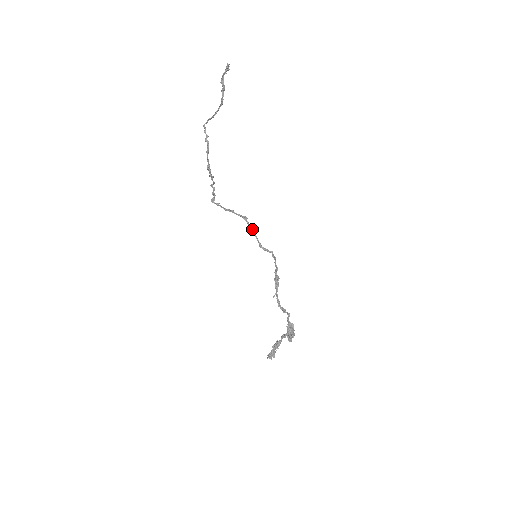
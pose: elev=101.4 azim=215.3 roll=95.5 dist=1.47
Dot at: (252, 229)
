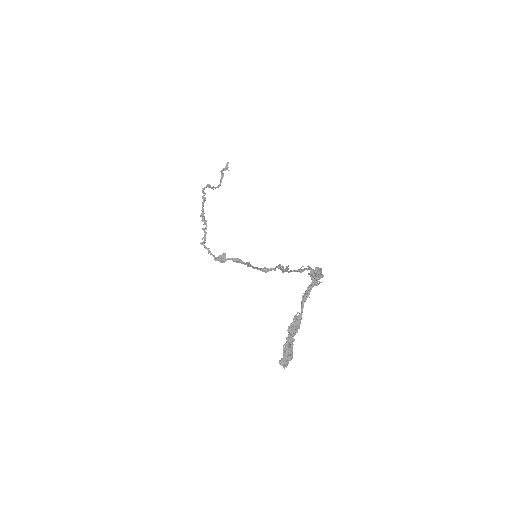
Dot at: (247, 264)
